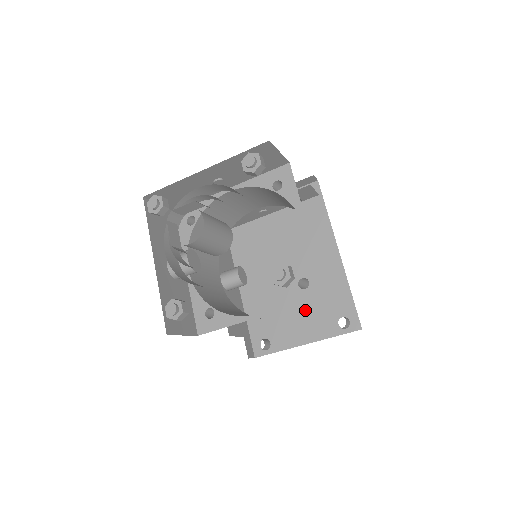
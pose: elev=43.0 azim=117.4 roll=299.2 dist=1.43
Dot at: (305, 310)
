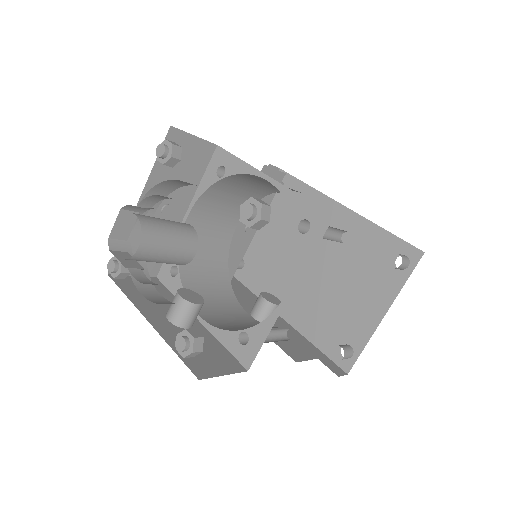
Dot at: (357, 284)
